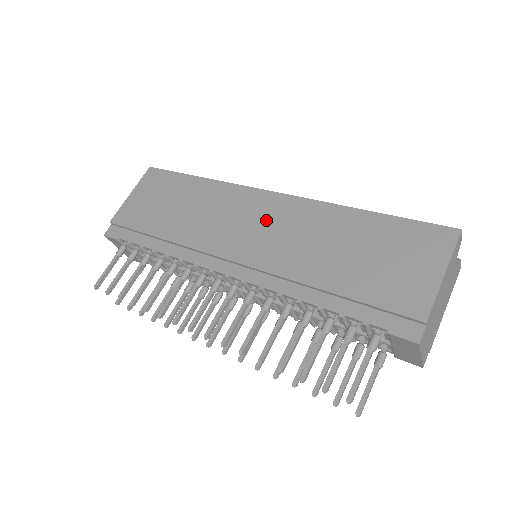
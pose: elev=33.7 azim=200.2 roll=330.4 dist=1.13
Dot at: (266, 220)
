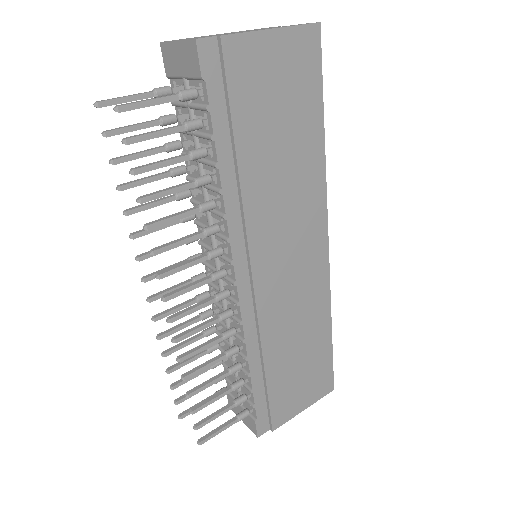
Dot at: (301, 267)
